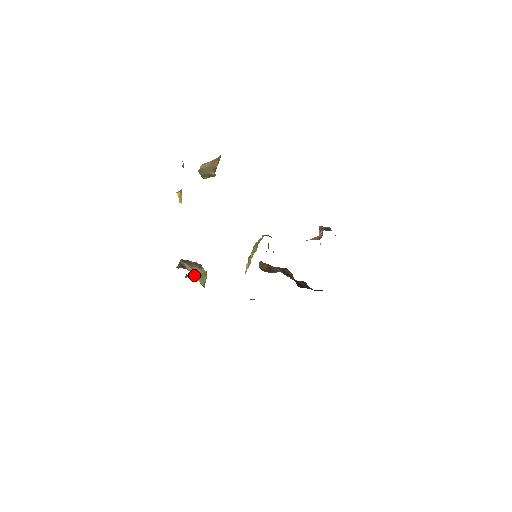
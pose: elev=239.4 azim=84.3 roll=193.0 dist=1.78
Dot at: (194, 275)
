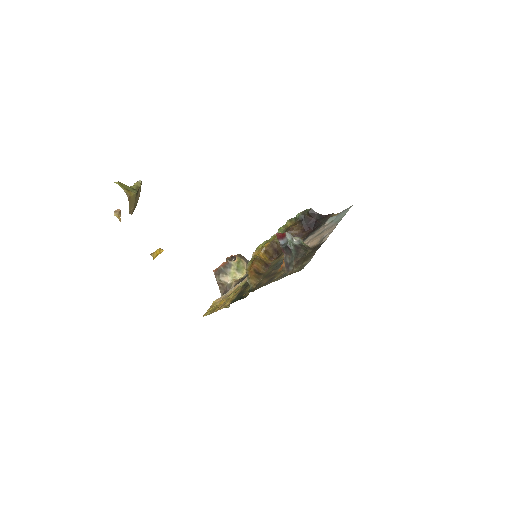
Dot at: (234, 278)
